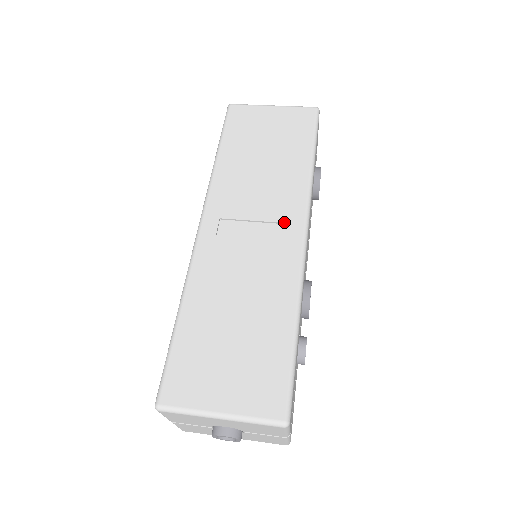
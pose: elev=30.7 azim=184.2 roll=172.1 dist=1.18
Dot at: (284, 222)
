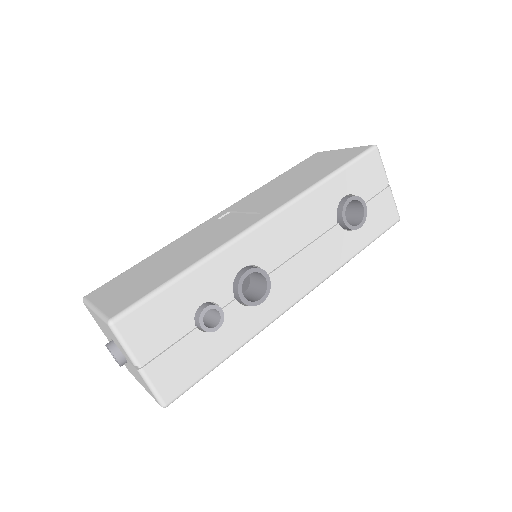
Dot at: (260, 212)
